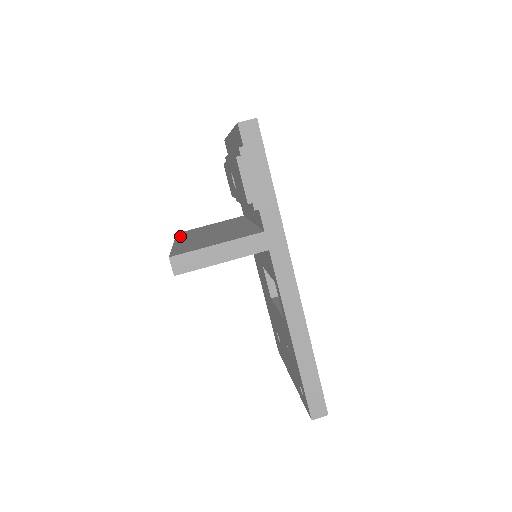
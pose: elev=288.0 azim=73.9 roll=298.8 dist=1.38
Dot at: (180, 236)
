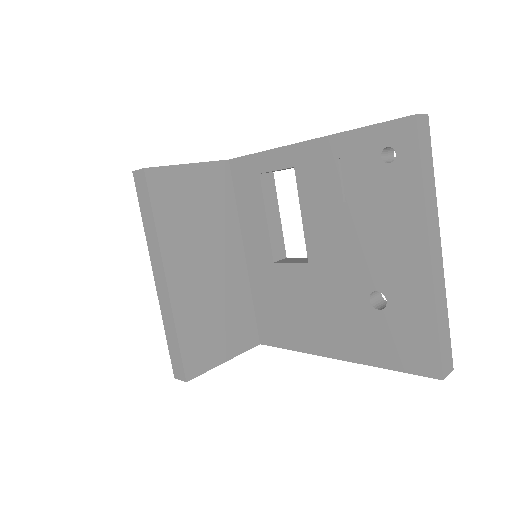
Dot at: occluded
